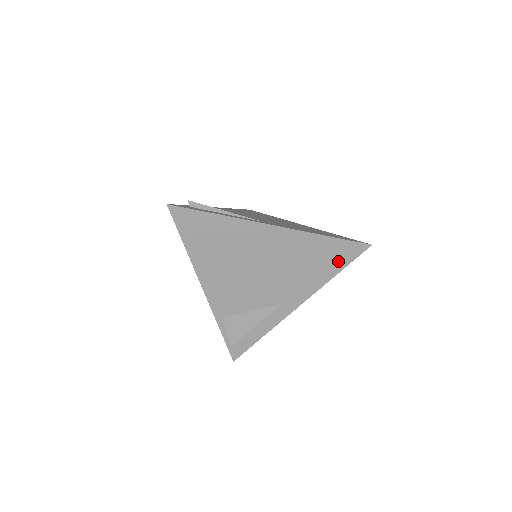
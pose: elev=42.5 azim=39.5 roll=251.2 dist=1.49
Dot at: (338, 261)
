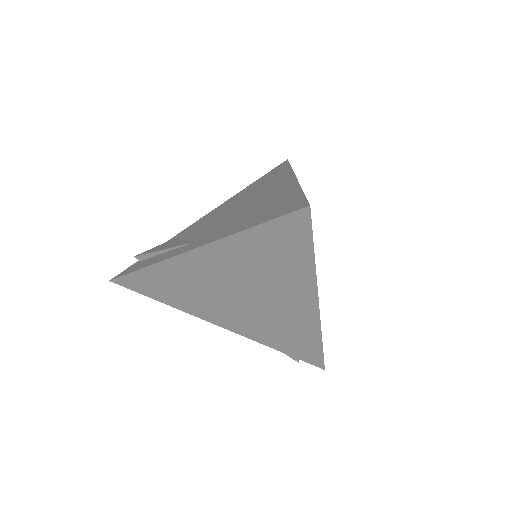
Dot at: (296, 245)
